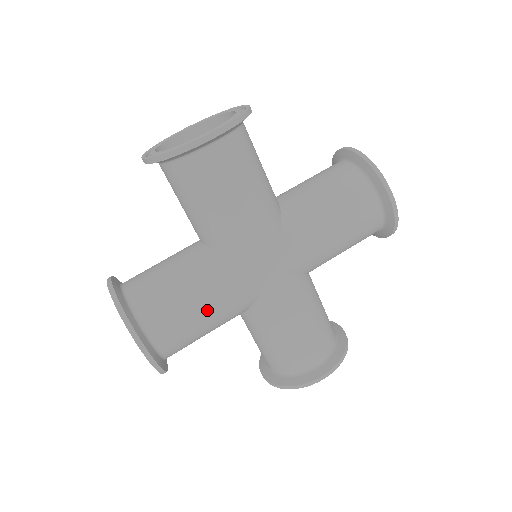
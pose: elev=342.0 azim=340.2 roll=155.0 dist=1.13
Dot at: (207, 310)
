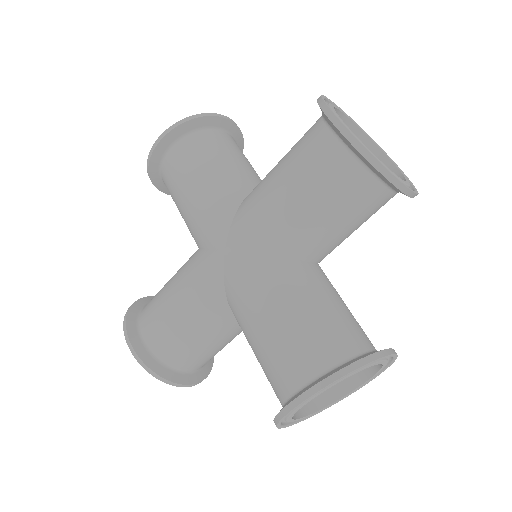
Dot at: (178, 303)
